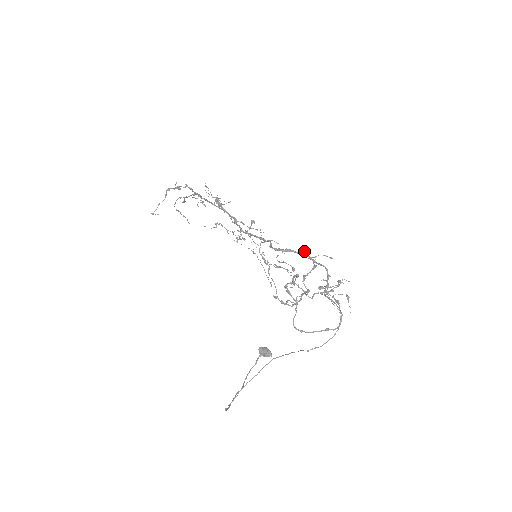
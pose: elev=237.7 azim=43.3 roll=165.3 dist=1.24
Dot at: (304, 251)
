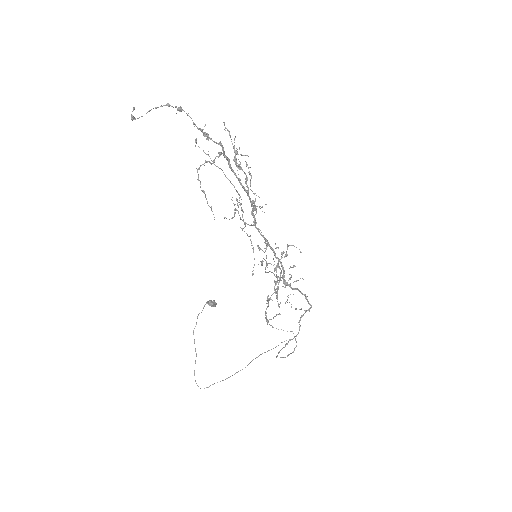
Dot at: (307, 296)
